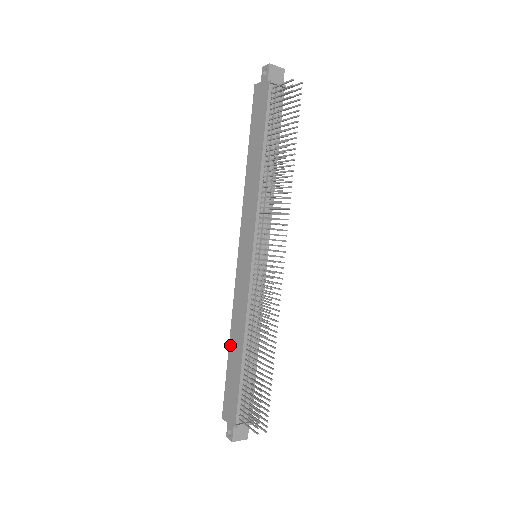
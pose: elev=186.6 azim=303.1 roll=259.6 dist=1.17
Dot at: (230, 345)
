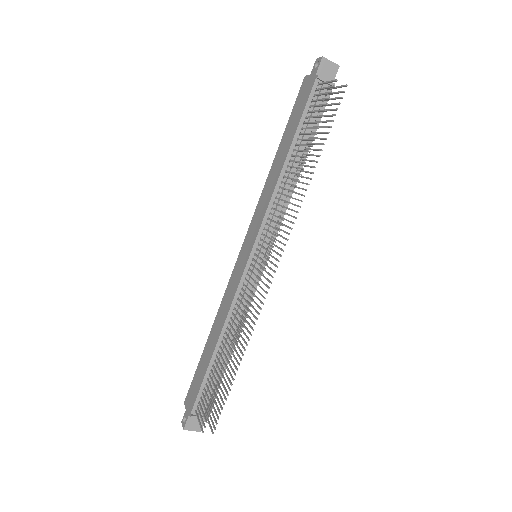
Dot at: (209, 336)
